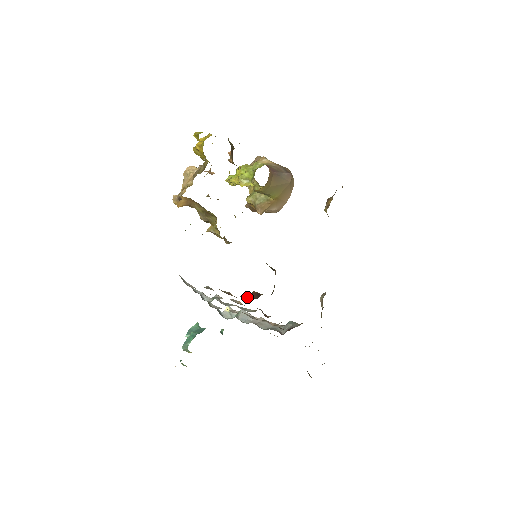
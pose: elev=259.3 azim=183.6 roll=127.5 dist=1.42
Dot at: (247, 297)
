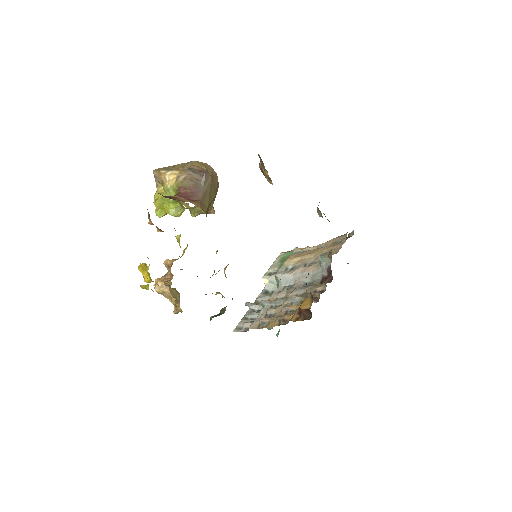
Dot at: (302, 318)
